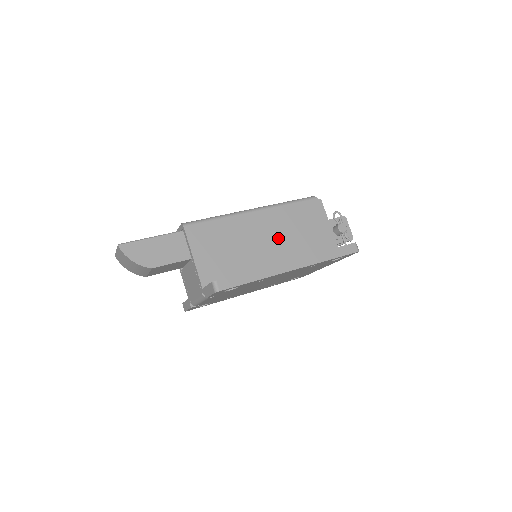
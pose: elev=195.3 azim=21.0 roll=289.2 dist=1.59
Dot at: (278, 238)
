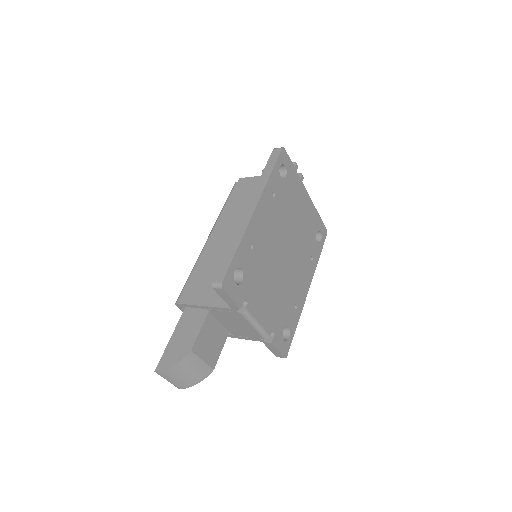
Dot at: occluded
